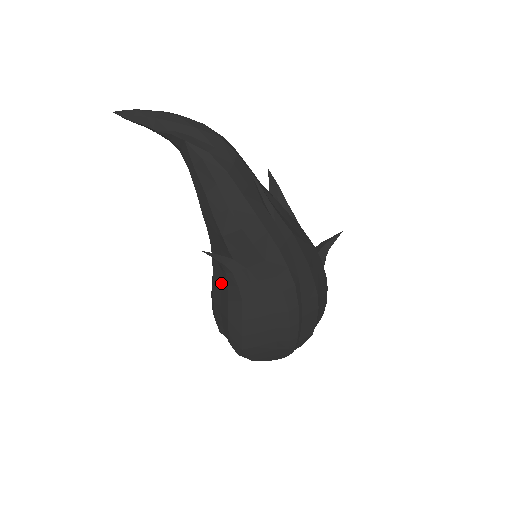
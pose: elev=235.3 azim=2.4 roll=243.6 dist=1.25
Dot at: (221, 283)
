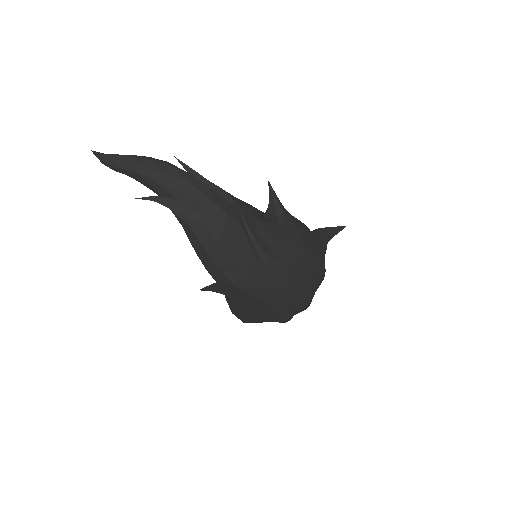
Dot at: occluded
